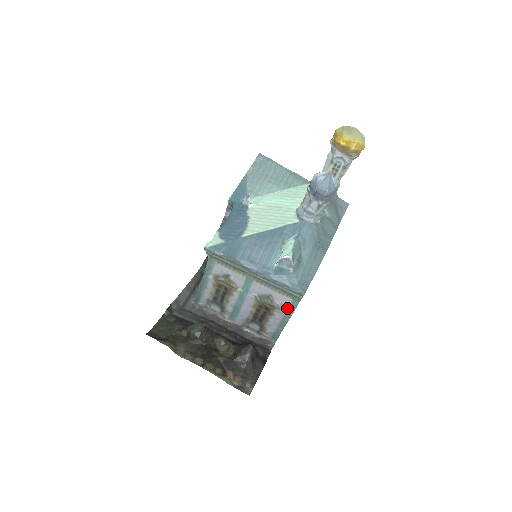
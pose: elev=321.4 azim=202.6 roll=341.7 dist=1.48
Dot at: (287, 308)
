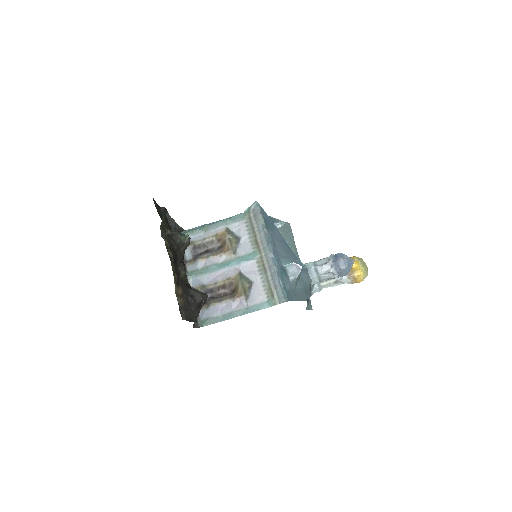
Dot at: (253, 304)
